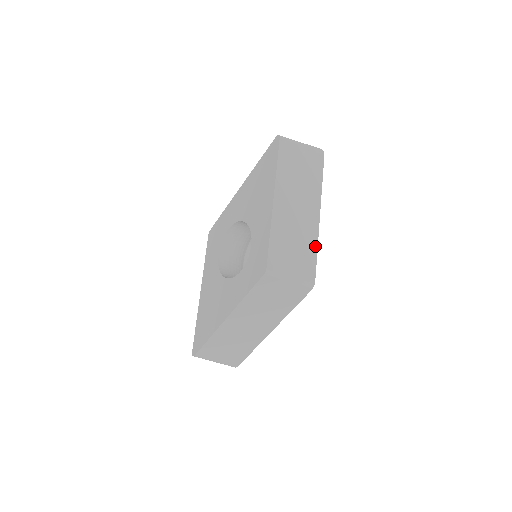
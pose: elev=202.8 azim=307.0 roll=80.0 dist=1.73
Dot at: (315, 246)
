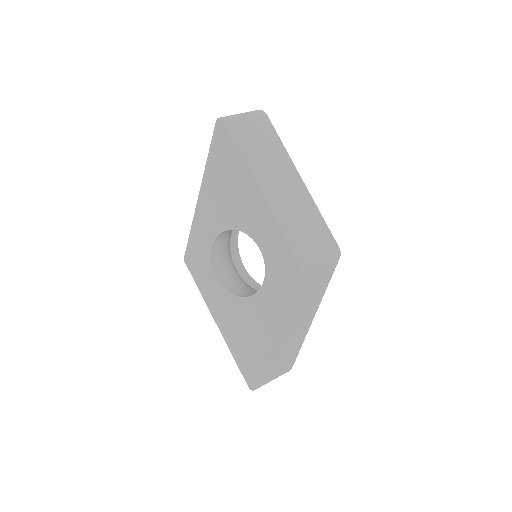
Dot at: (318, 213)
